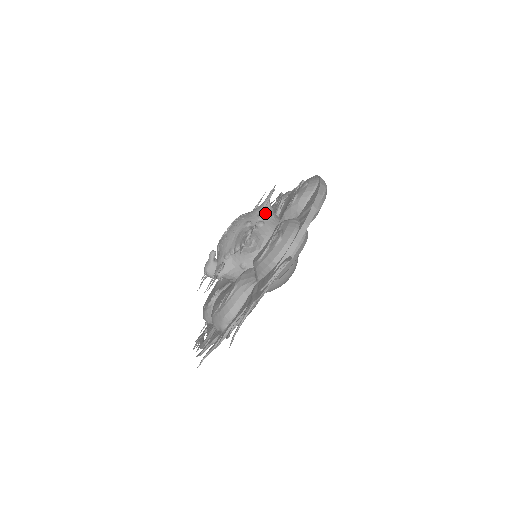
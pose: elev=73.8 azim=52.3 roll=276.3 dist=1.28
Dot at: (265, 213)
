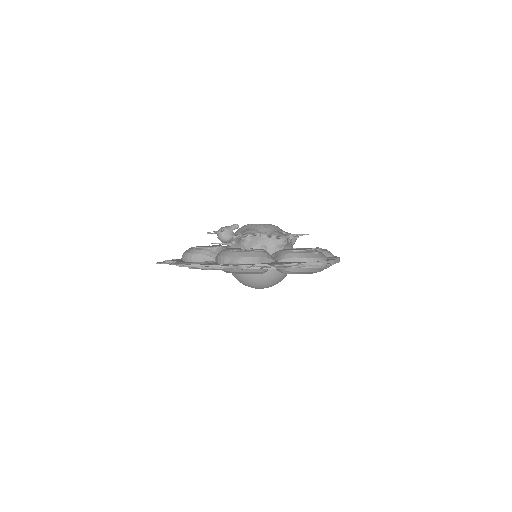
Dot at: (293, 239)
